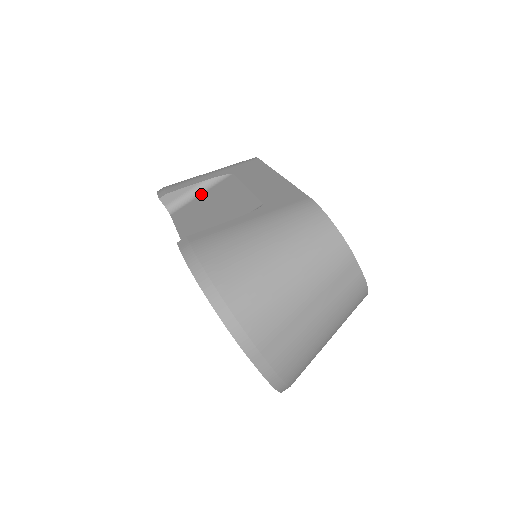
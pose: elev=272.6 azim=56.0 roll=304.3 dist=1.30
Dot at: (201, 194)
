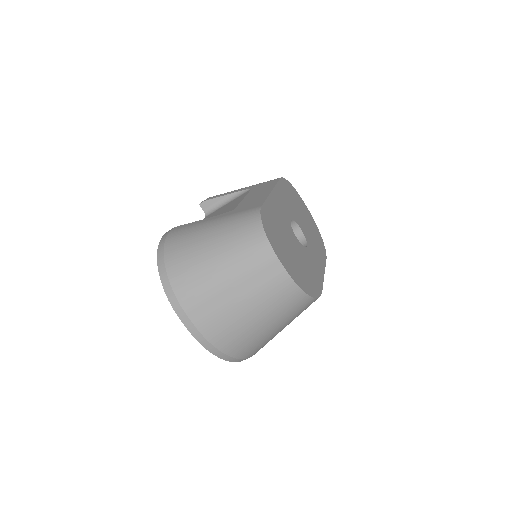
Dot at: (227, 203)
